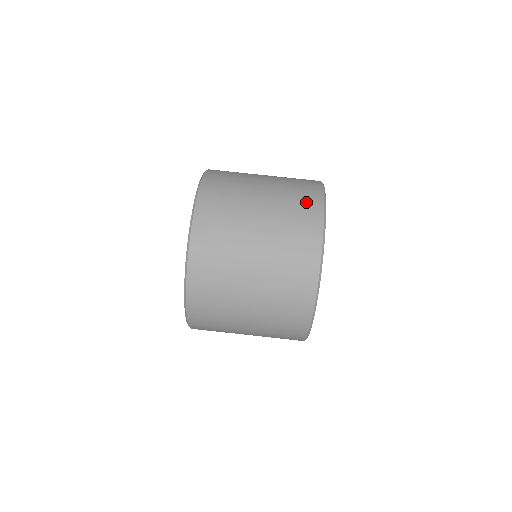
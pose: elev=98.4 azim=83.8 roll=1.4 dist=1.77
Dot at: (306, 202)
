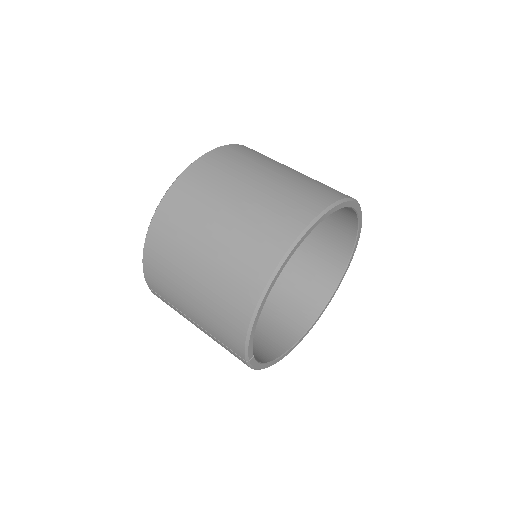
Dot at: (323, 190)
